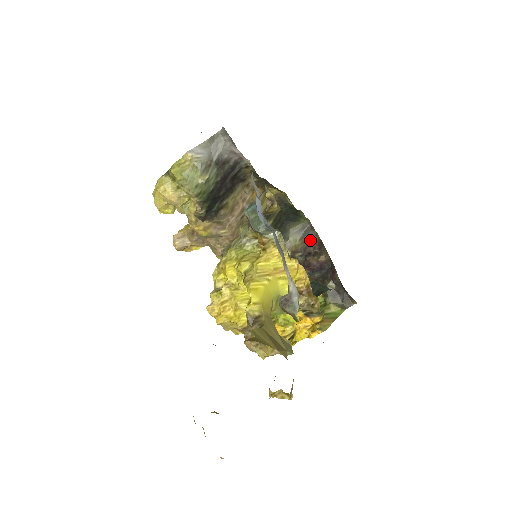
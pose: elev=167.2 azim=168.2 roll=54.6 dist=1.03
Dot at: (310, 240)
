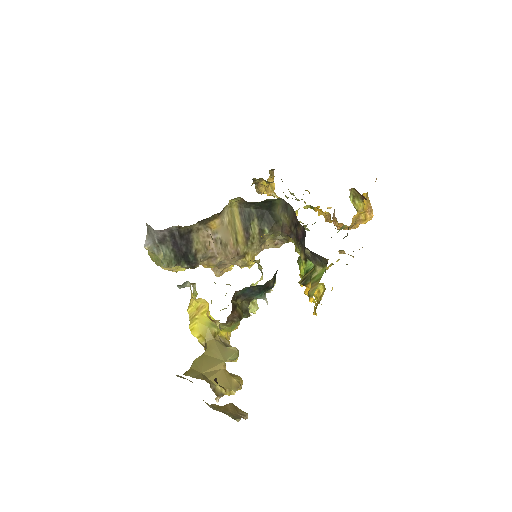
Dot at: (291, 213)
